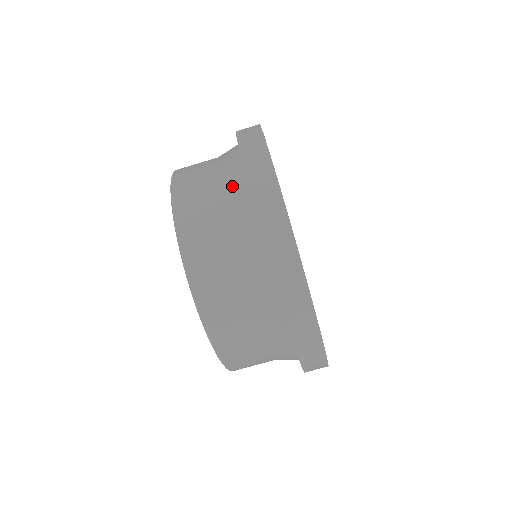
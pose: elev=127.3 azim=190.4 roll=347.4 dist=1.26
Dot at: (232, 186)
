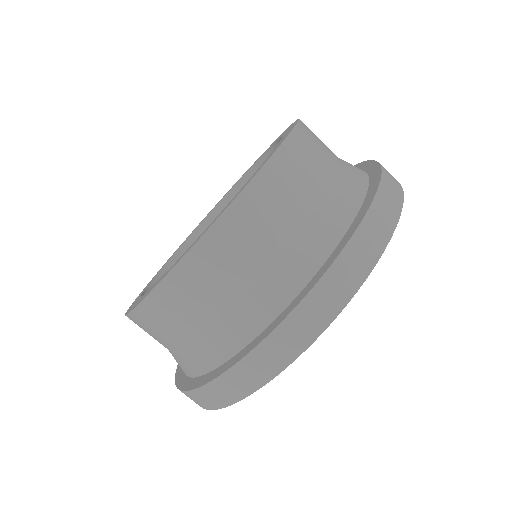
Dot at: (283, 277)
